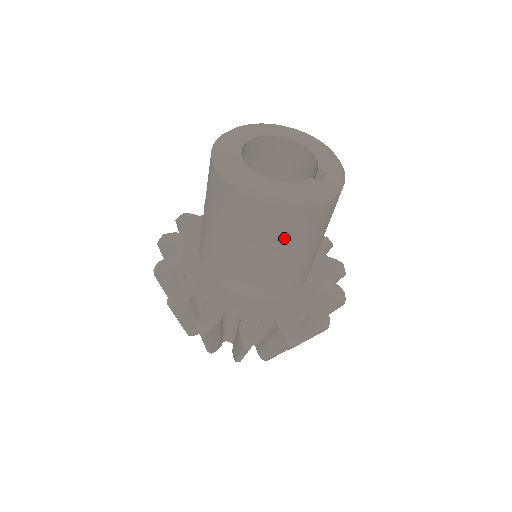
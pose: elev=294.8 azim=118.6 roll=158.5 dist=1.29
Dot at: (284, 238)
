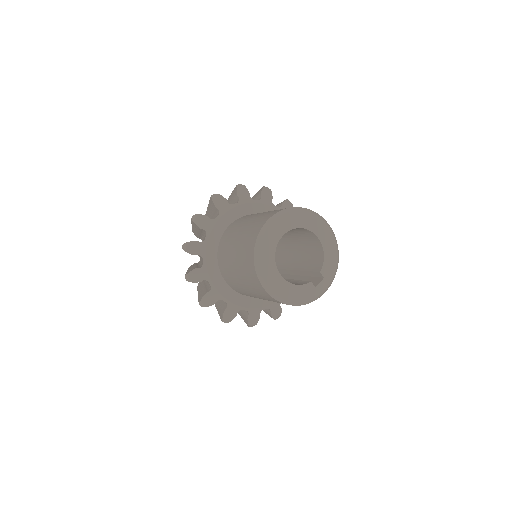
Dot at: occluded
